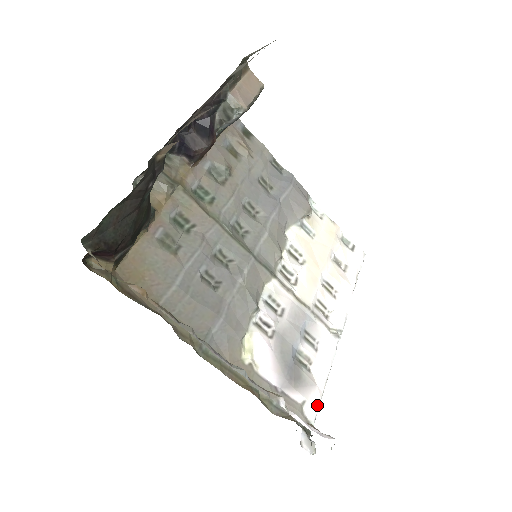
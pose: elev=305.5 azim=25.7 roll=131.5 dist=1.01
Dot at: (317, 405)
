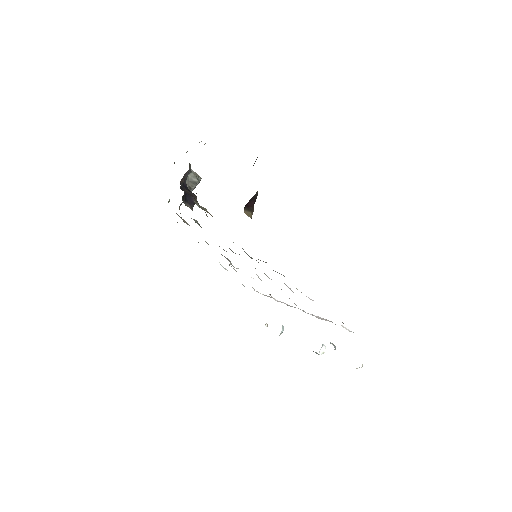
Dot at: occluded
